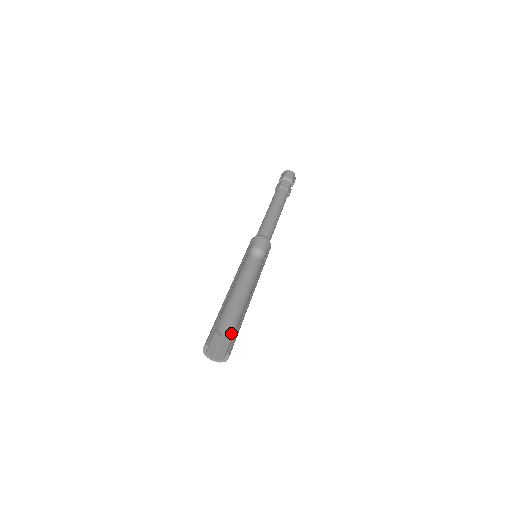
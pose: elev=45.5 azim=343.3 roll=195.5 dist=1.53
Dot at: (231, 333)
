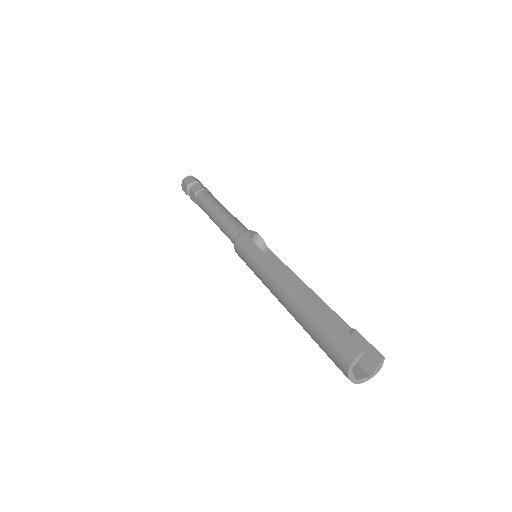
Dot at: occluded
